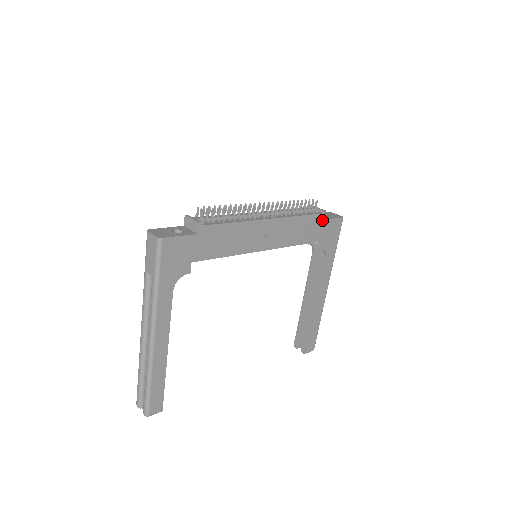
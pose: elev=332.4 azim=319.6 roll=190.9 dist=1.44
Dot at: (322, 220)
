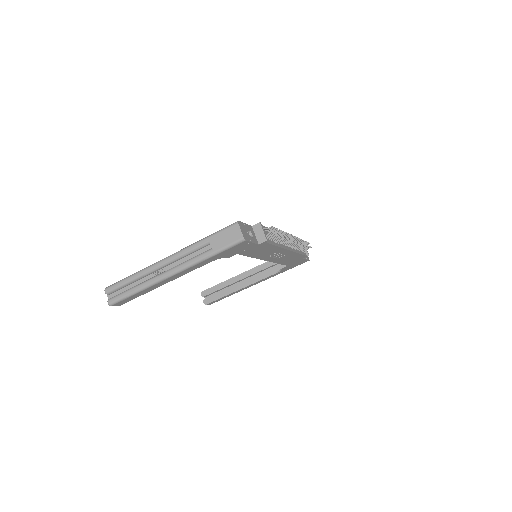
Dot at: (302, 258)
